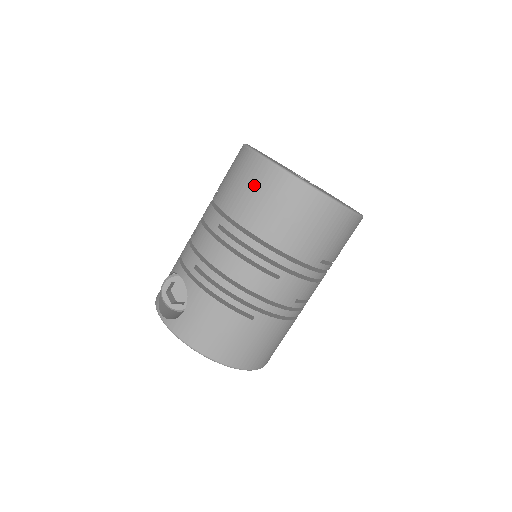
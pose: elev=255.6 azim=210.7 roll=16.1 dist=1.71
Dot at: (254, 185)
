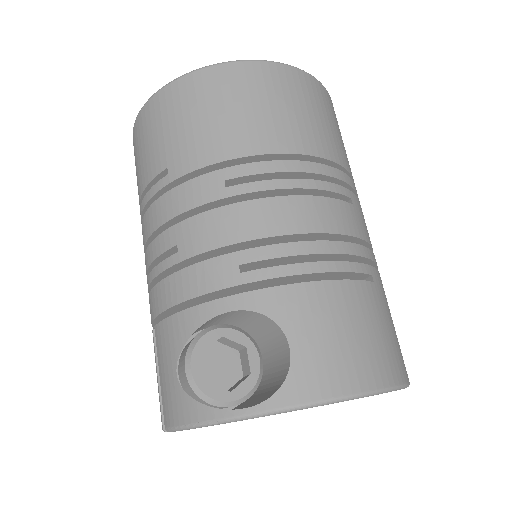
Dot at: (233, 98)
